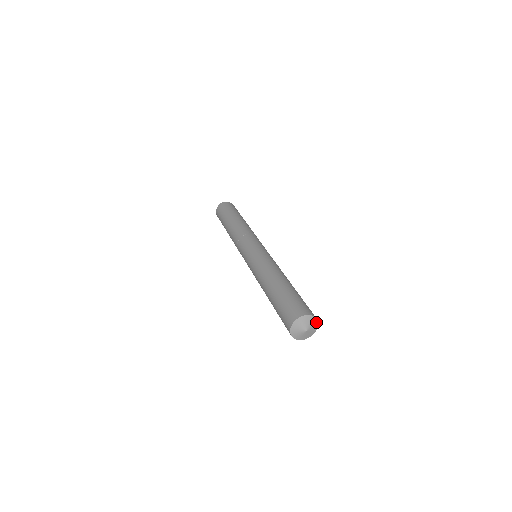
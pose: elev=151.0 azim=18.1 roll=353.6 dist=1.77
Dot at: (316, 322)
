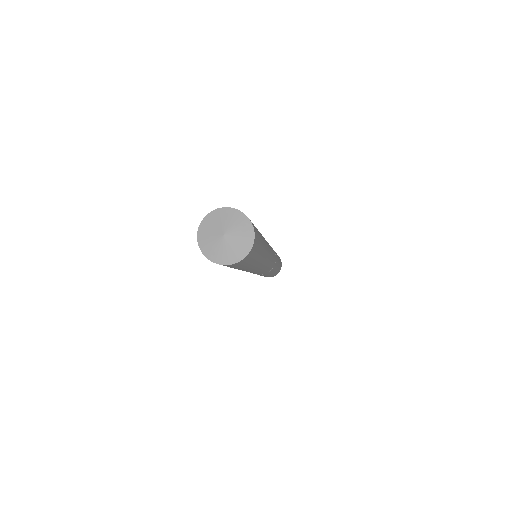
Dot at: (249, 229)
